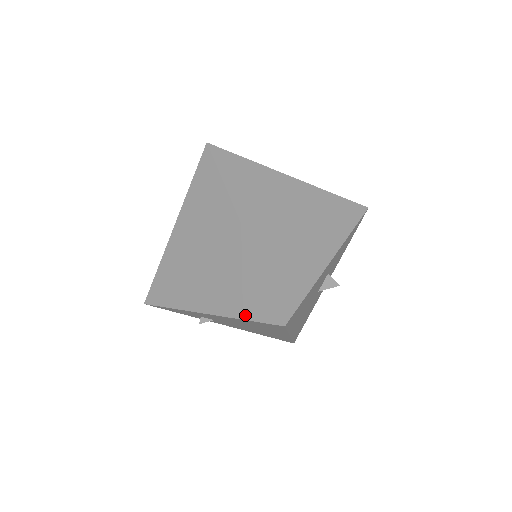
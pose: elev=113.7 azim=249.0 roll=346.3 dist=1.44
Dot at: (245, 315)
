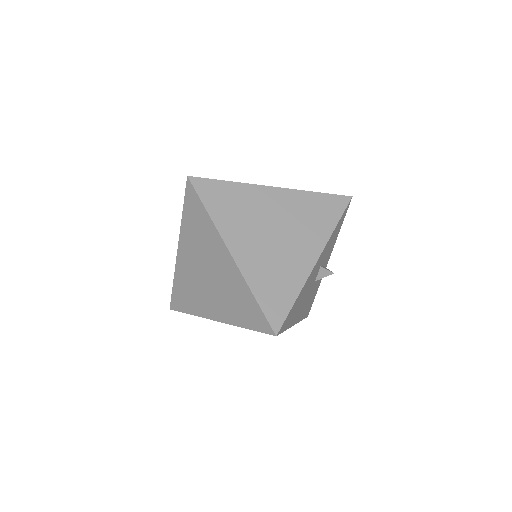
Dot at: (245, 325)
